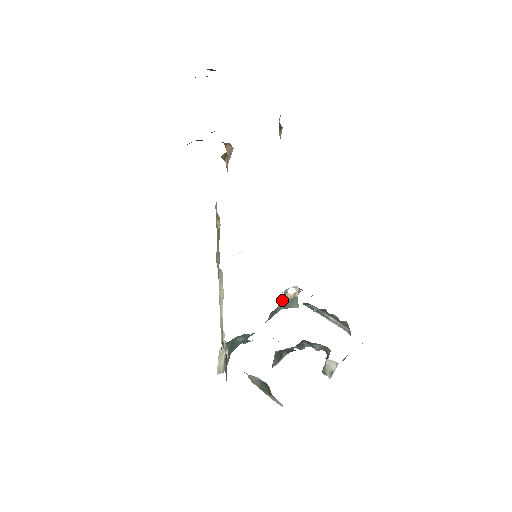
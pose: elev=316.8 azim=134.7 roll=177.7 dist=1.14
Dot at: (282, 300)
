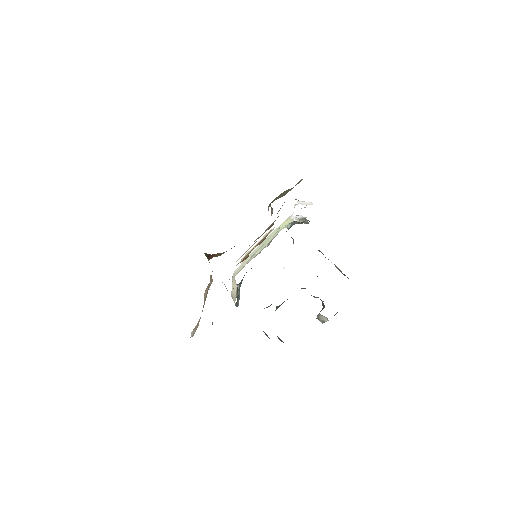
Dot at: (292, 224)
